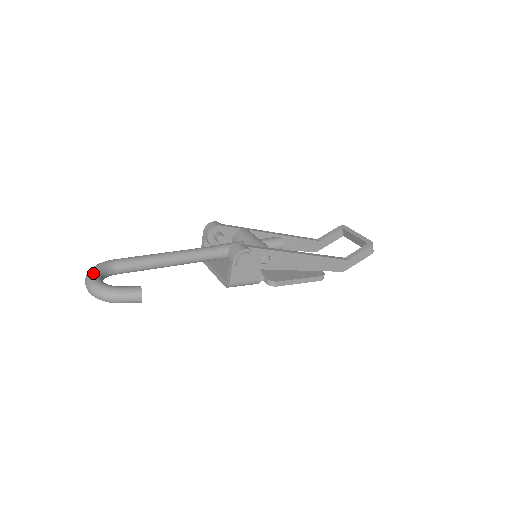
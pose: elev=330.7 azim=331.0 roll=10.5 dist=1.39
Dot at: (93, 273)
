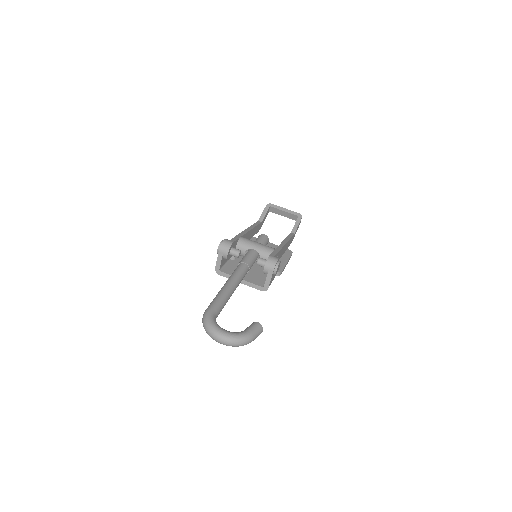
Dot at: (219, 329)
